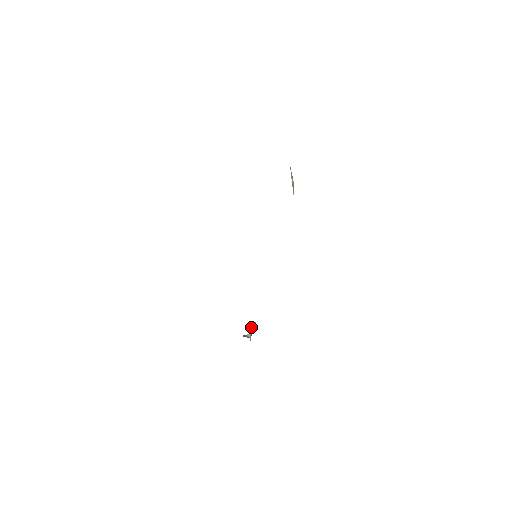
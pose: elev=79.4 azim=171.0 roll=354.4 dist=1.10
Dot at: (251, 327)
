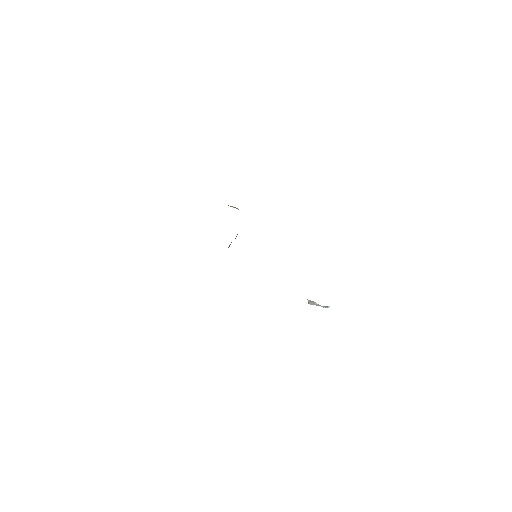
Dot at: (322, 306)
